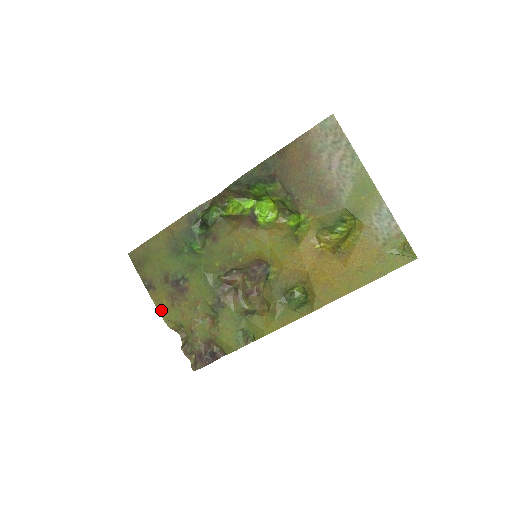
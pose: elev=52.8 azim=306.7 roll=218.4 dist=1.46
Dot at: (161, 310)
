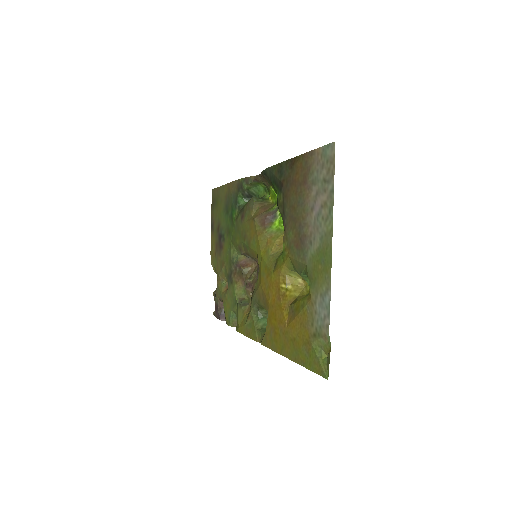
Dot at: (211, 252)
